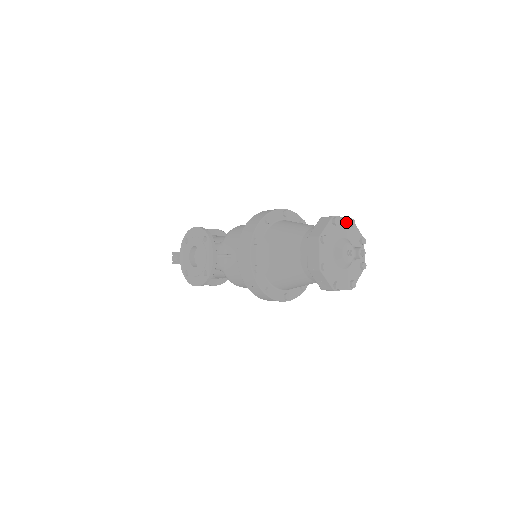
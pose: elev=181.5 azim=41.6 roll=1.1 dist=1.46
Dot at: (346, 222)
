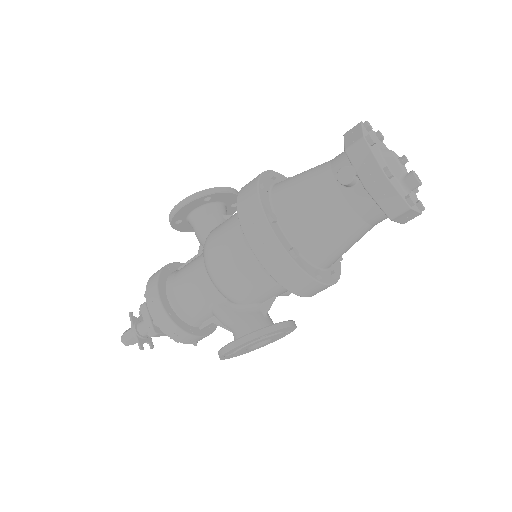
Dot at: occluded
